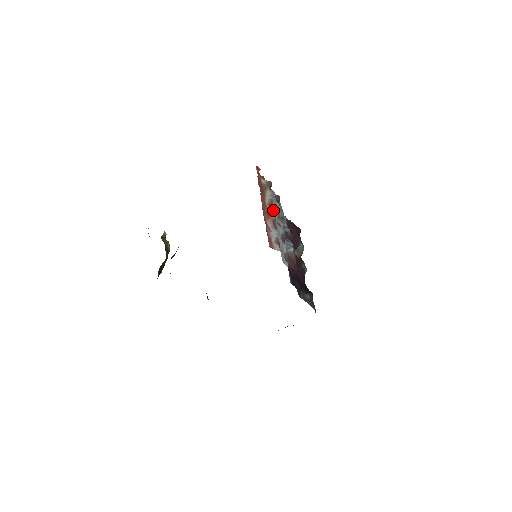
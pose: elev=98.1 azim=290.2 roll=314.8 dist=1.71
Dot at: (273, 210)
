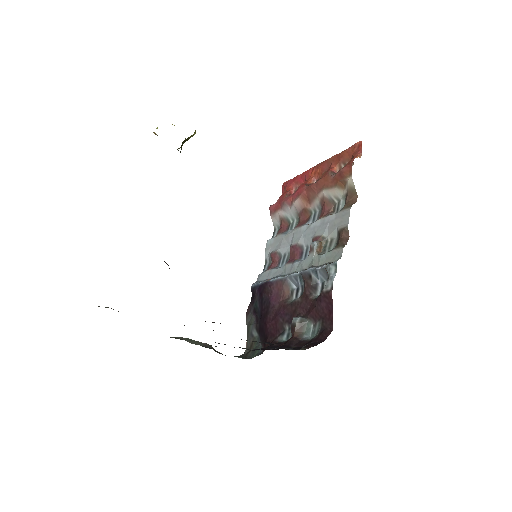
Dot at: (320, 206)
